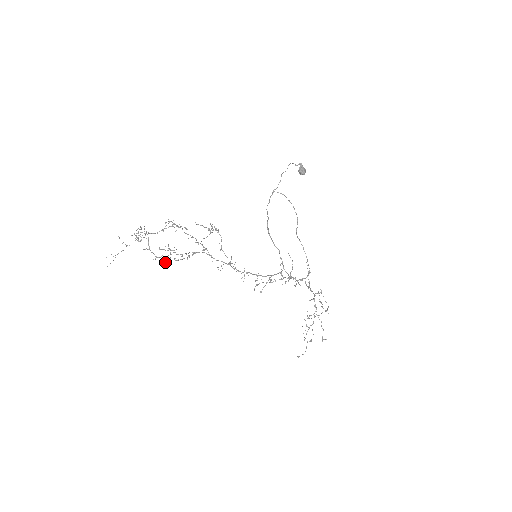
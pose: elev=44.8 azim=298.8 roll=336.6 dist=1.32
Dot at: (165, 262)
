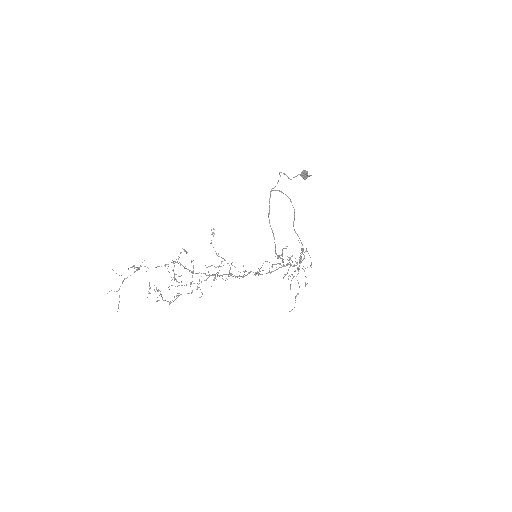
Dot at: occluded
